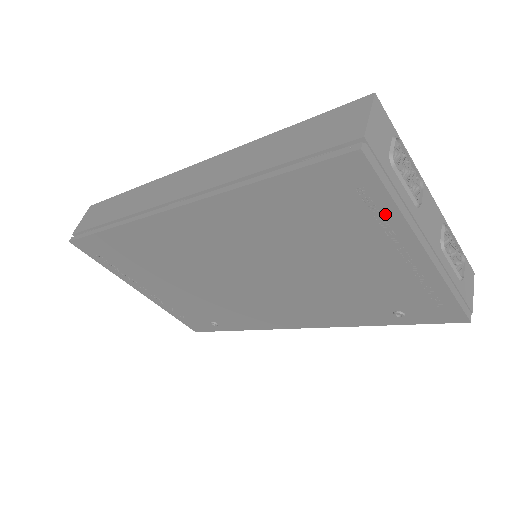
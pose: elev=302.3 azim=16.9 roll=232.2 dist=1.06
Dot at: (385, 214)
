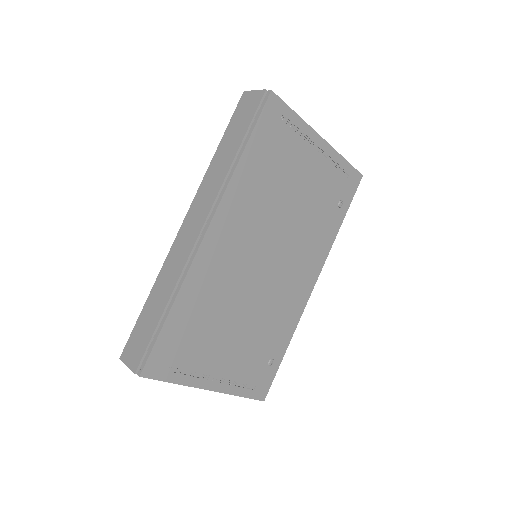
Dot at: (298, 126)
